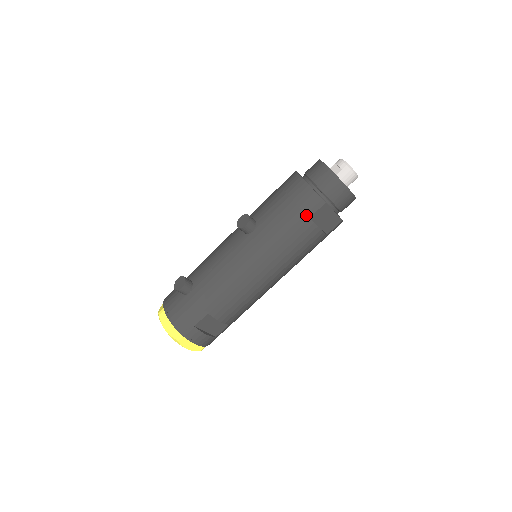
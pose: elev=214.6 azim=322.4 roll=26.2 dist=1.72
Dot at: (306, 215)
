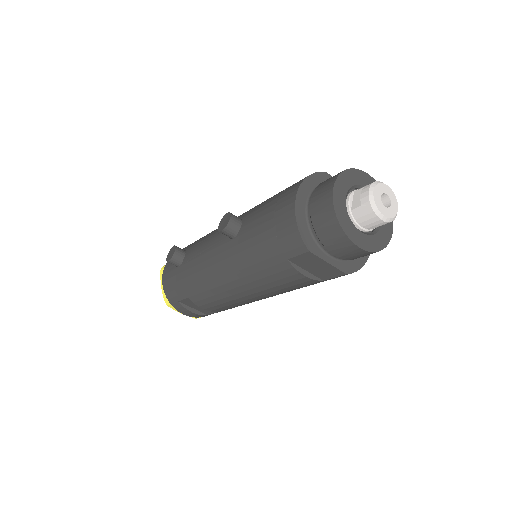
Dot at: (284, 254)
